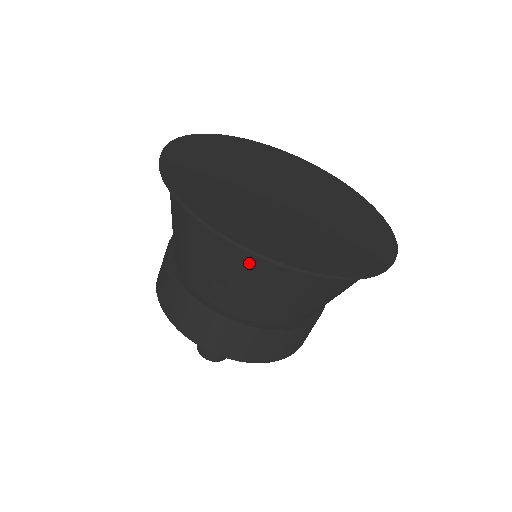
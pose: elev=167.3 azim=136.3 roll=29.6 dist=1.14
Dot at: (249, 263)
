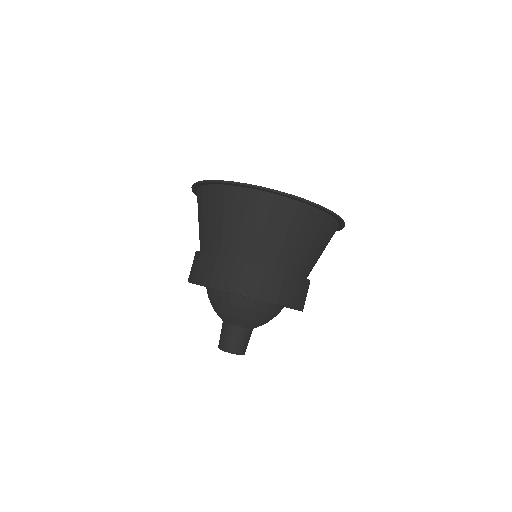
Dot at: (266, 206)
